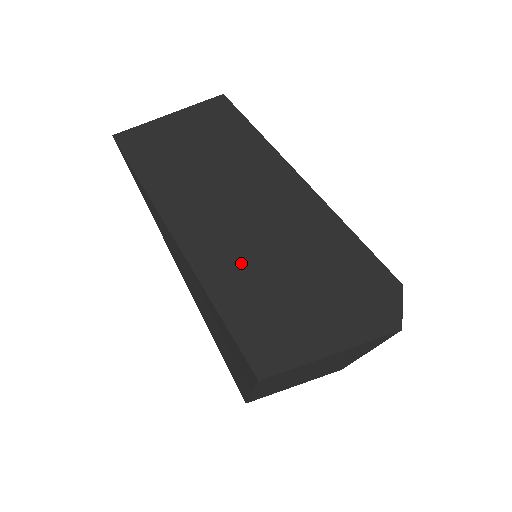
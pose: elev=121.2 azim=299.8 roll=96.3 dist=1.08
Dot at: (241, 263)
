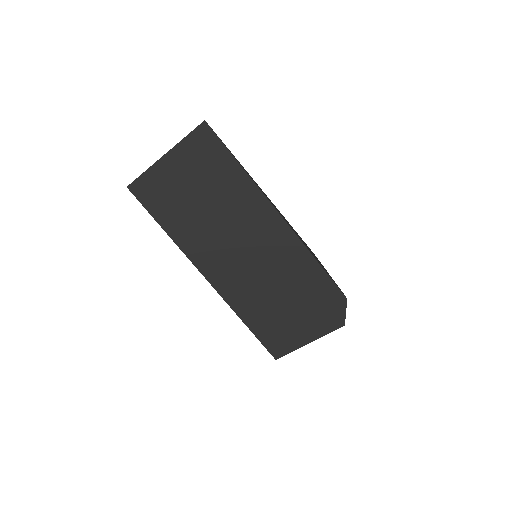
Dot at: (255, 296)
